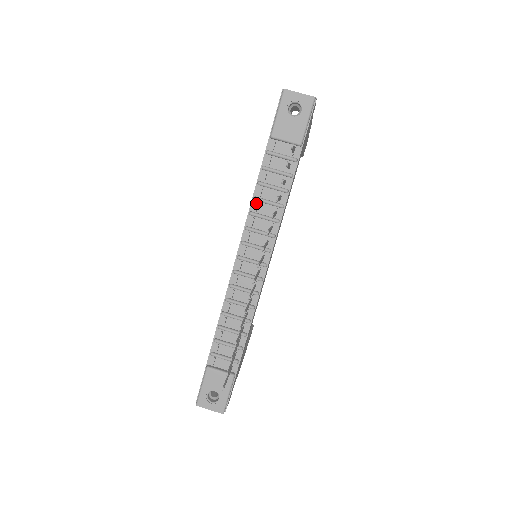
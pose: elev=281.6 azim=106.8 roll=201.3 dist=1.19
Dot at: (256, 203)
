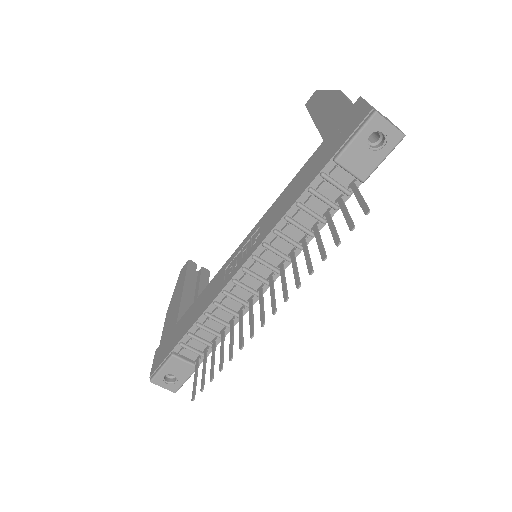
Dot at: (285, 222)
